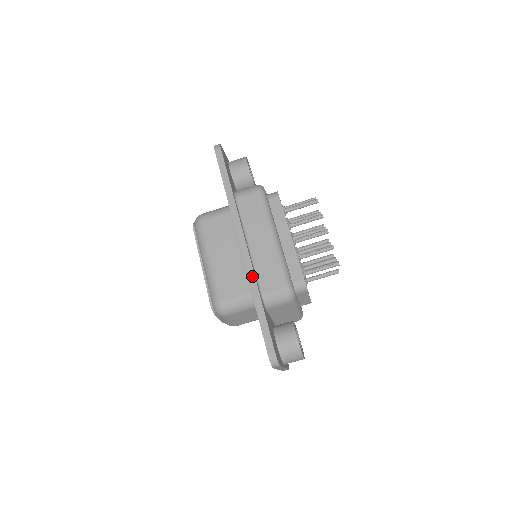
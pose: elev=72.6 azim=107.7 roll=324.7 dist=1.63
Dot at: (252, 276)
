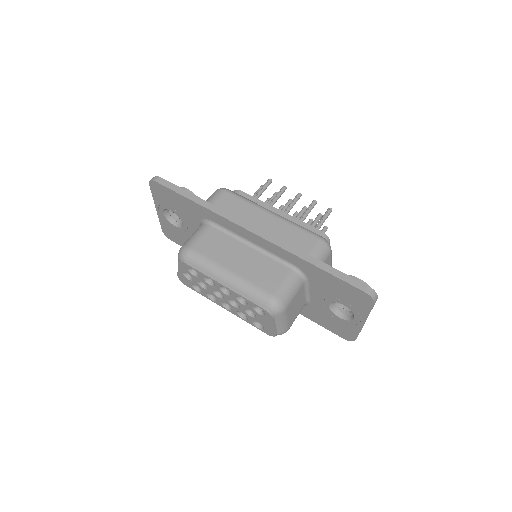
Dot at: (288, 247)
